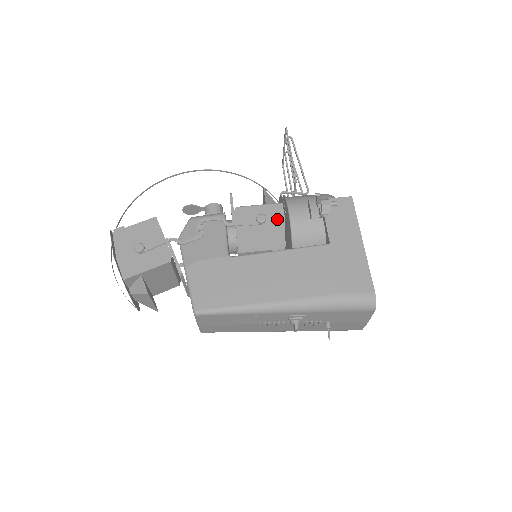
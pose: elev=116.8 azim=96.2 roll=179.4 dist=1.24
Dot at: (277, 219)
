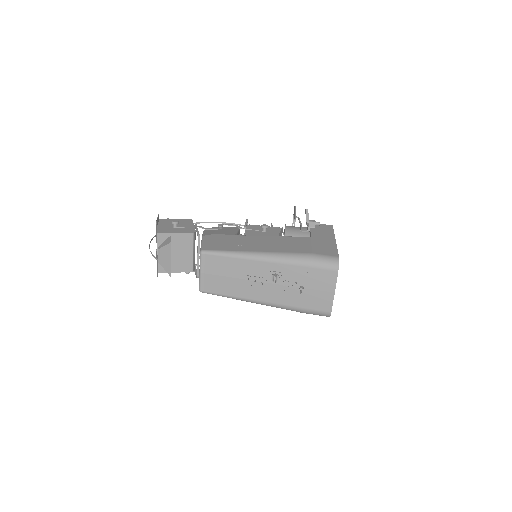
Dot at: (276, 232)
